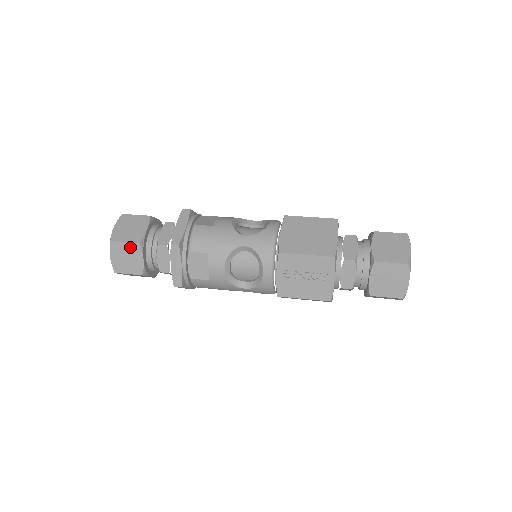
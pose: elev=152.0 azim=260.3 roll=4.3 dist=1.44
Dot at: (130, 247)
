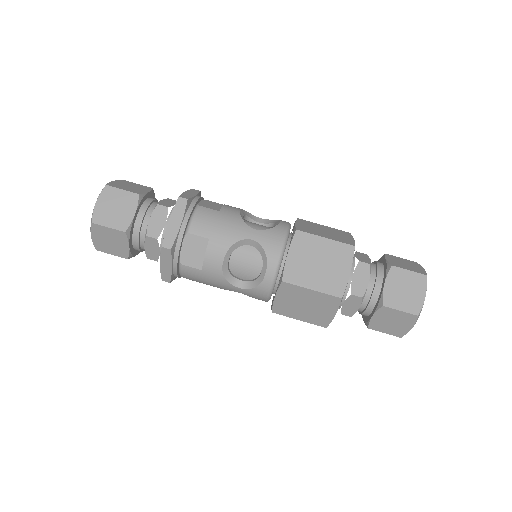
Dot at: occluded
